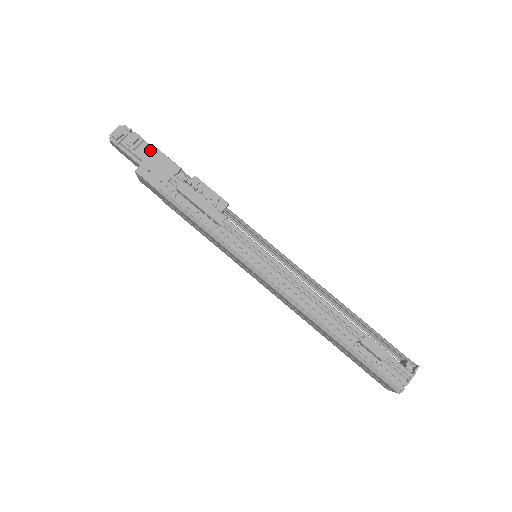
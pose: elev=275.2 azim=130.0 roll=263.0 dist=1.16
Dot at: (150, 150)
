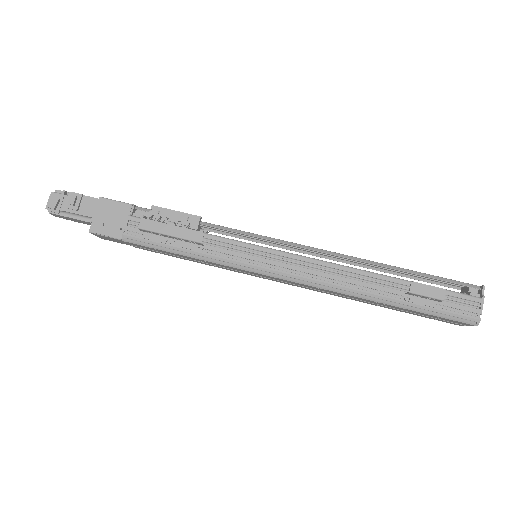
Dot at: (94, 202)
